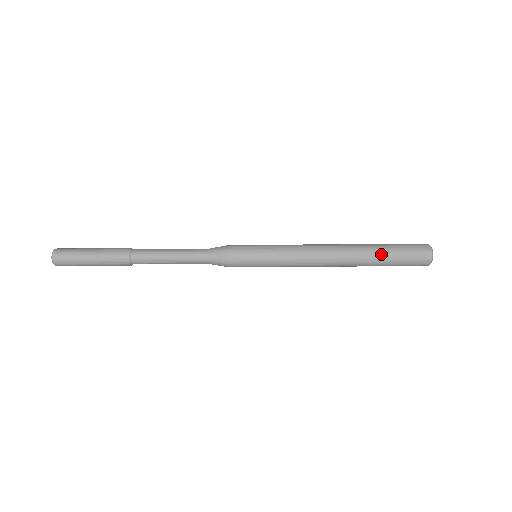
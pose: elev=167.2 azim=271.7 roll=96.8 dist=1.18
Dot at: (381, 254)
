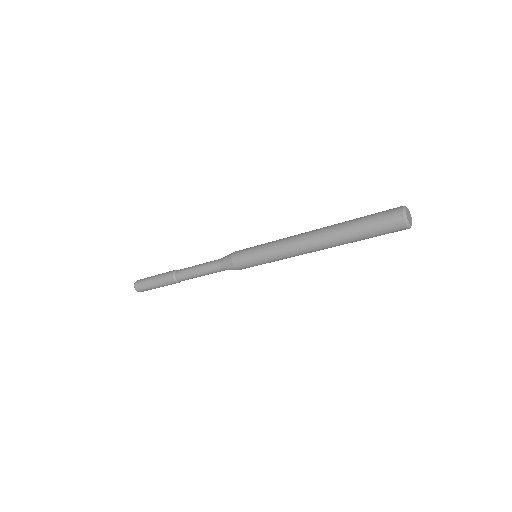
Dot at: (352, 228)
